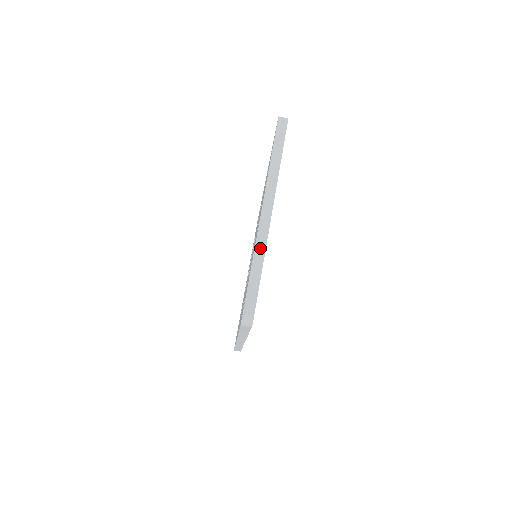
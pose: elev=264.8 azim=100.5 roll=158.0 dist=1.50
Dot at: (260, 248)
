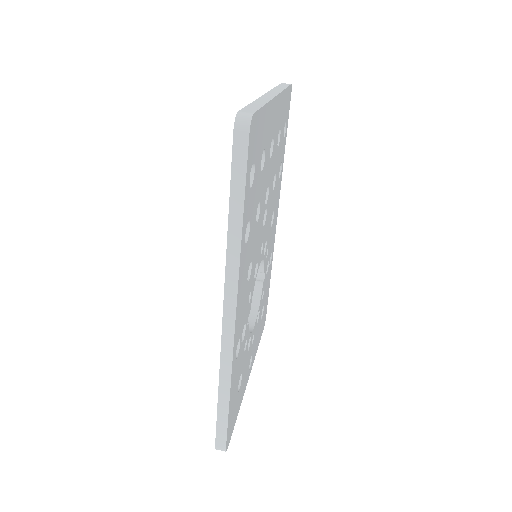
Dot at: (263, 100)
